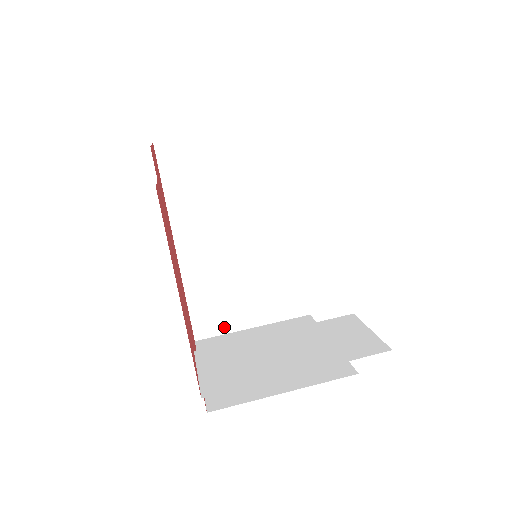
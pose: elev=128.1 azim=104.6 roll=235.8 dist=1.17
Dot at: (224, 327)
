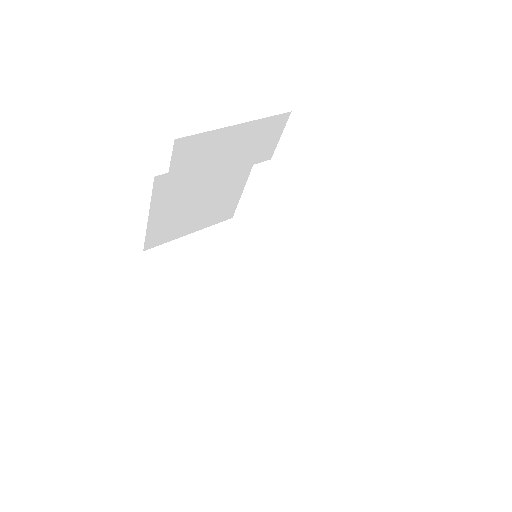
Dot at: (261, 383)
